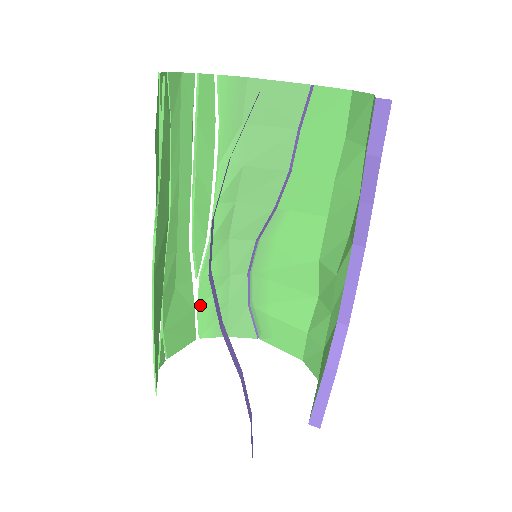
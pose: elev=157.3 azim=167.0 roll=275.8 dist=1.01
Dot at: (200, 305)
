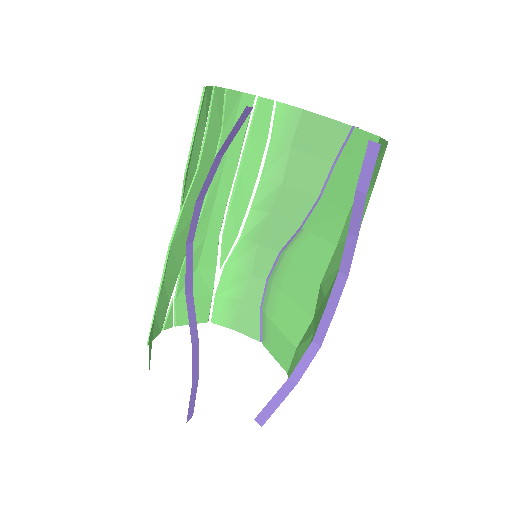
Dot at: (219, 293)
